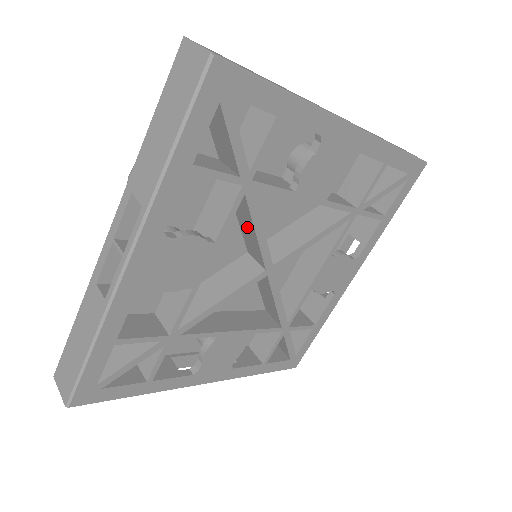
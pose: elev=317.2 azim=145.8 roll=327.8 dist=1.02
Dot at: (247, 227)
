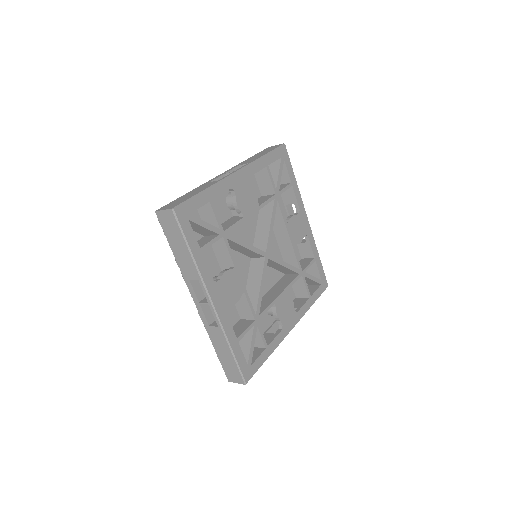
Dot at: (264, 226)
